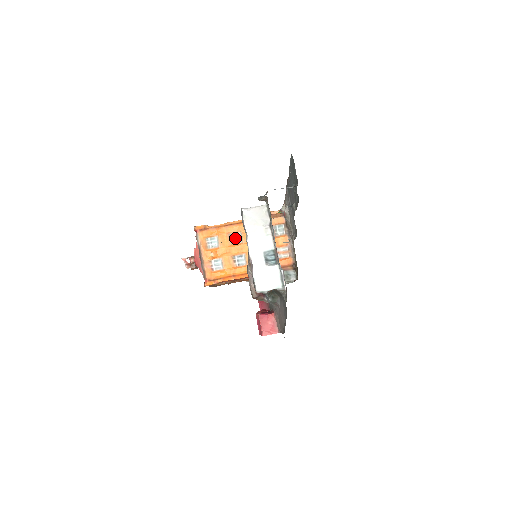
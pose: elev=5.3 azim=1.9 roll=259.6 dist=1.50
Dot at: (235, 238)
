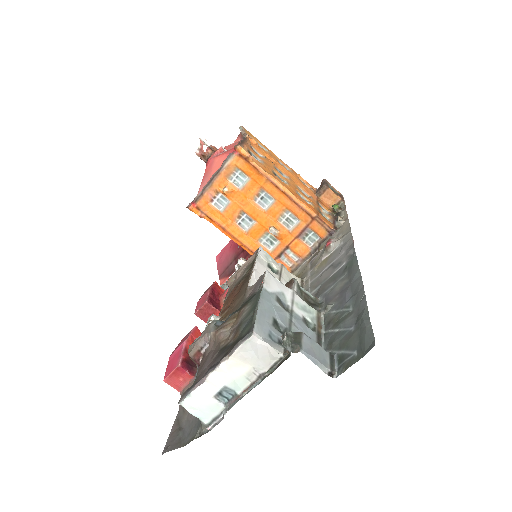
Dot at: (264, 199)
